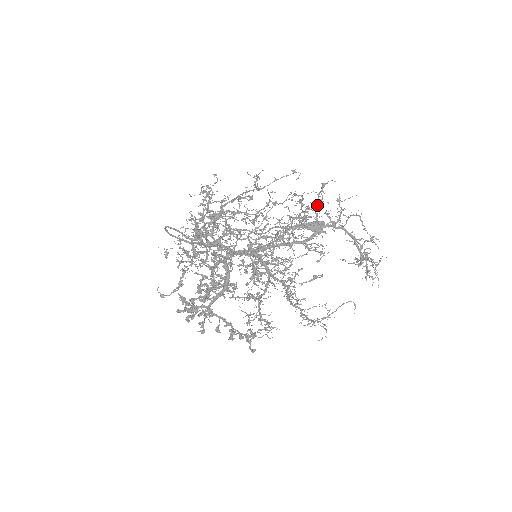
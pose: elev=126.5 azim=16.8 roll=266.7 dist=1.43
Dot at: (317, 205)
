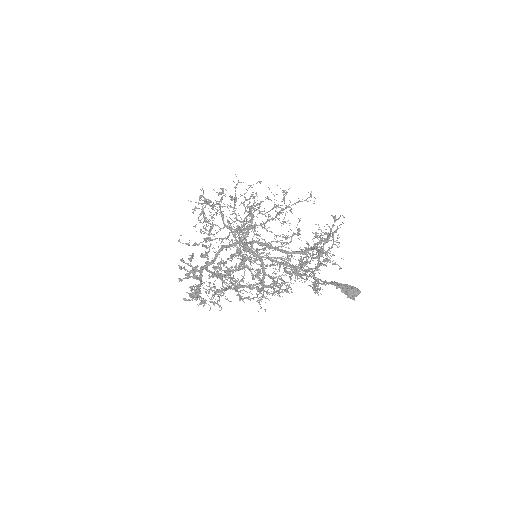
Dot at: (328, 241)
